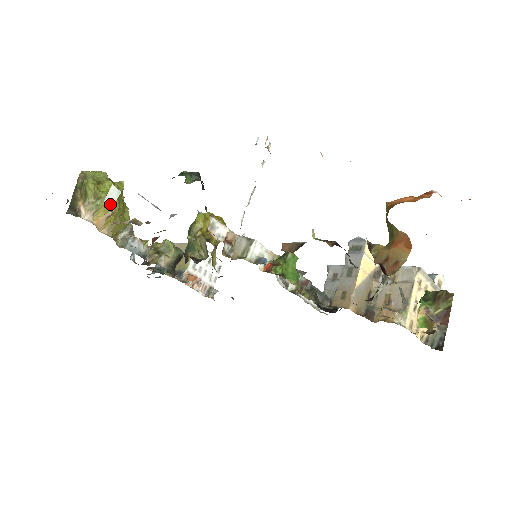
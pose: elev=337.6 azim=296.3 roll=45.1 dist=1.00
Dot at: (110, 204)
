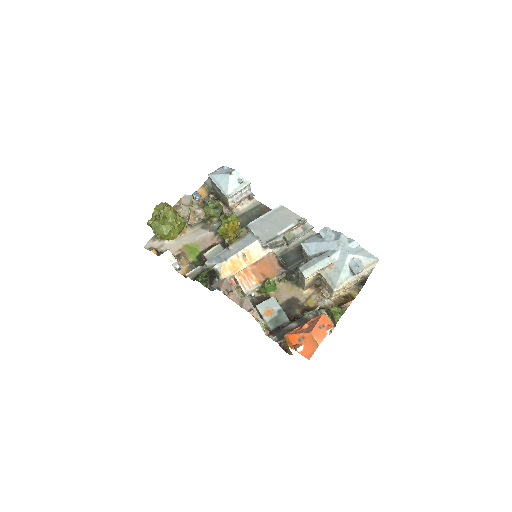
Dot at: (177, 269)
